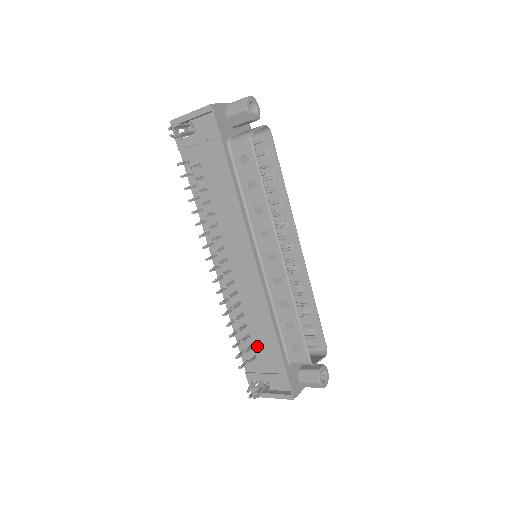
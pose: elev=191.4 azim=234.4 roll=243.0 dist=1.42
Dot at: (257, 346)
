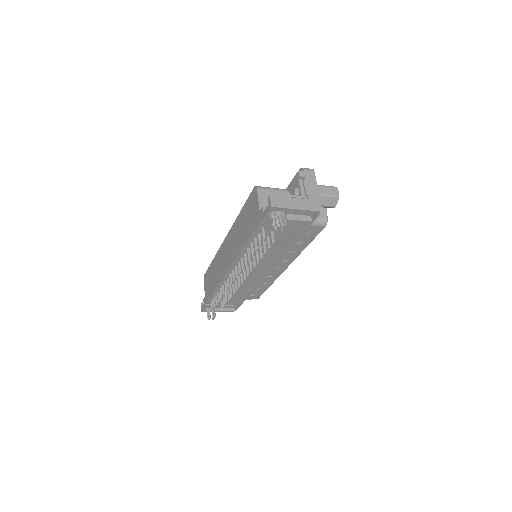
Dot at: occluded
